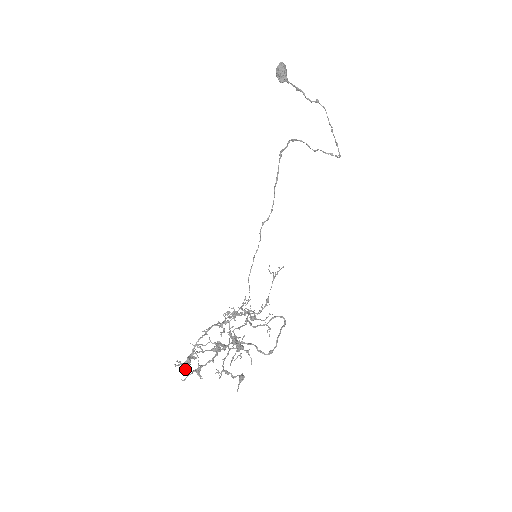
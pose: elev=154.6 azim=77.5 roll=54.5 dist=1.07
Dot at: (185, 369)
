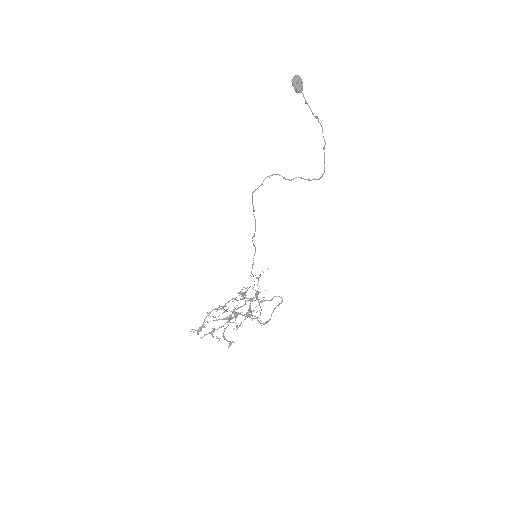
Dot at: (197, 334)
